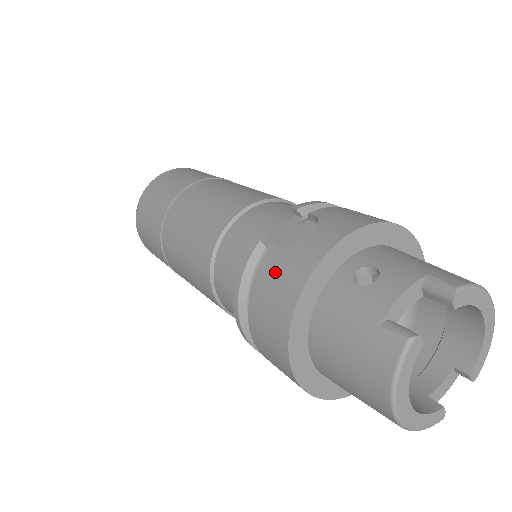
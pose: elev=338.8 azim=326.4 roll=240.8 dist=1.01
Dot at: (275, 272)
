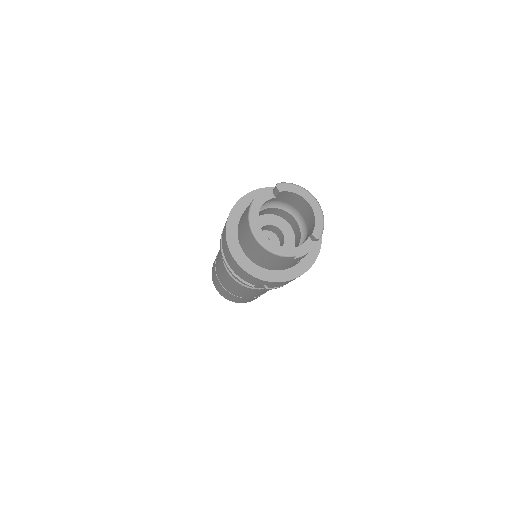
Dot at: occluded
